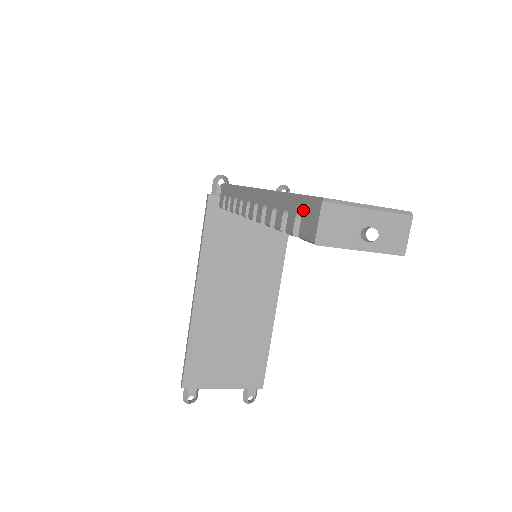
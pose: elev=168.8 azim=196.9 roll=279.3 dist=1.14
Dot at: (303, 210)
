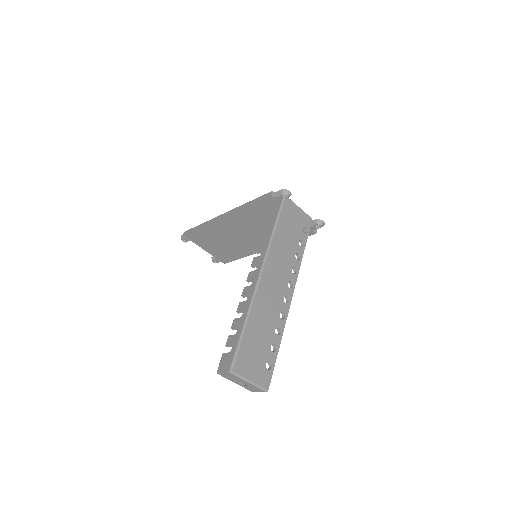
Dot at: (231, 353)
